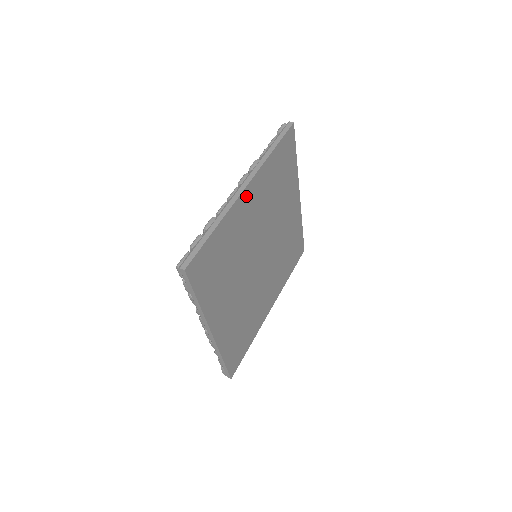
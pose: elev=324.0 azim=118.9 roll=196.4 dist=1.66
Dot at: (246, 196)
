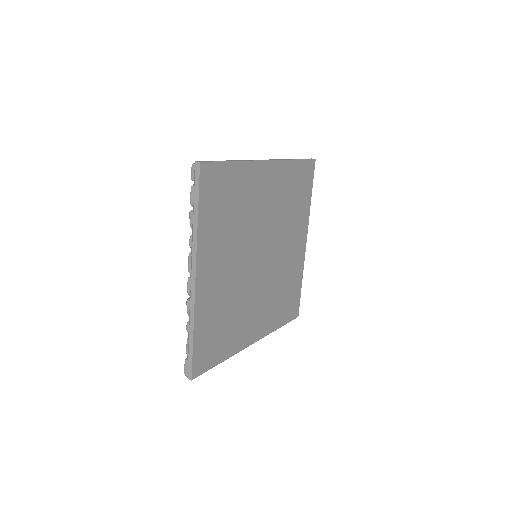
Dot at: (266, 170)
